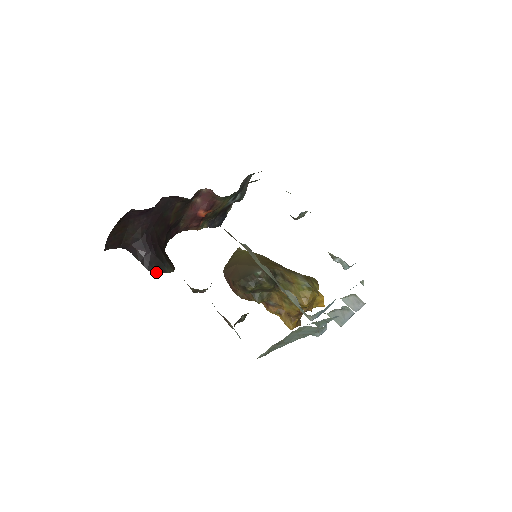
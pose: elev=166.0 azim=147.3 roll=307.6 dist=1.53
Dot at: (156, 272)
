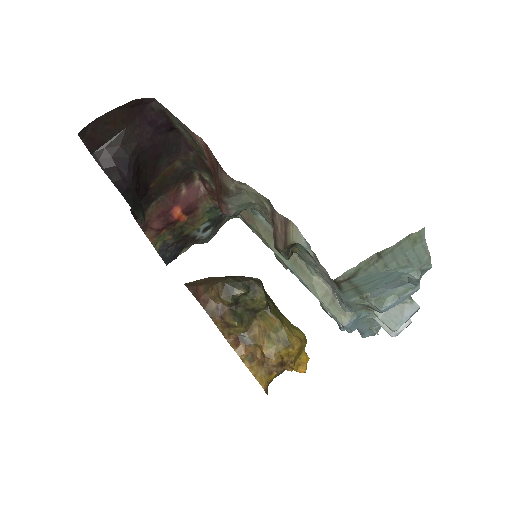
Dot at: (129, 205)
